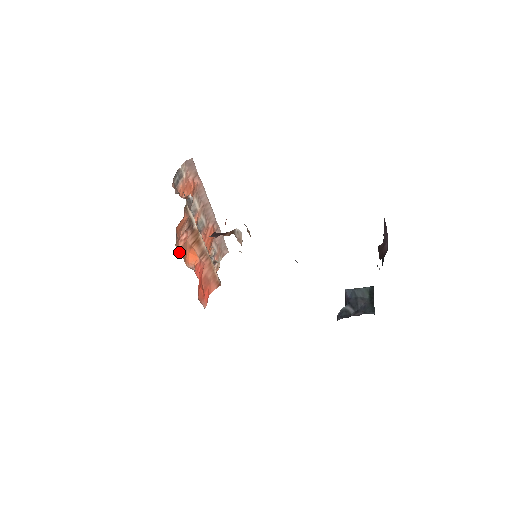
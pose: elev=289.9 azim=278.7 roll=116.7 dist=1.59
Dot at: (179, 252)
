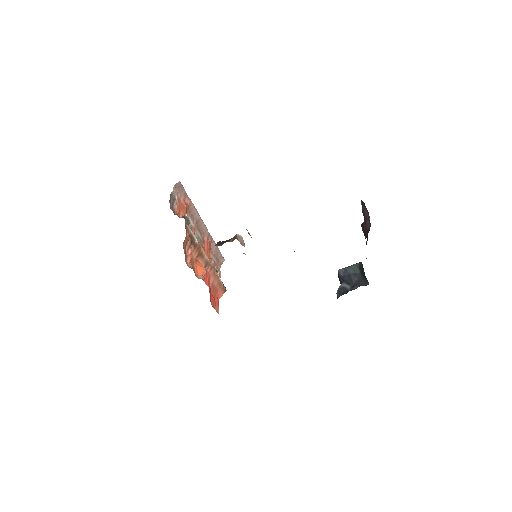
Dot at: (189, 266)
